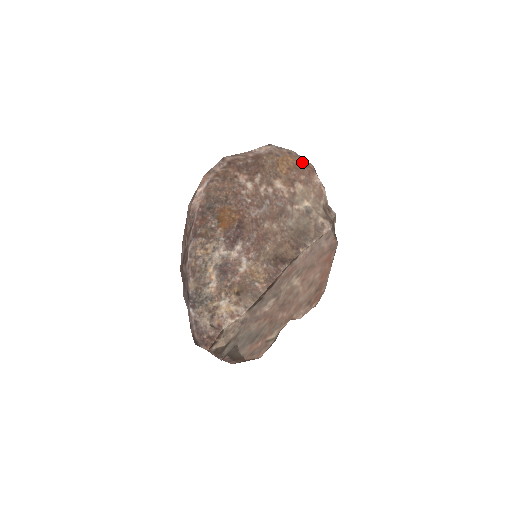
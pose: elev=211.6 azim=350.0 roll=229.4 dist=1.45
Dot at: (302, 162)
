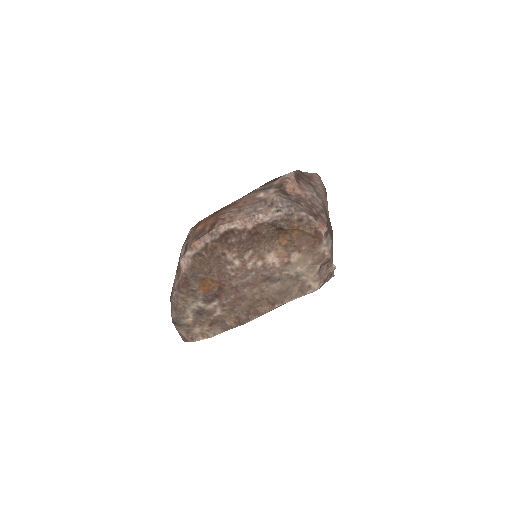
Dot at: (311, 231)
